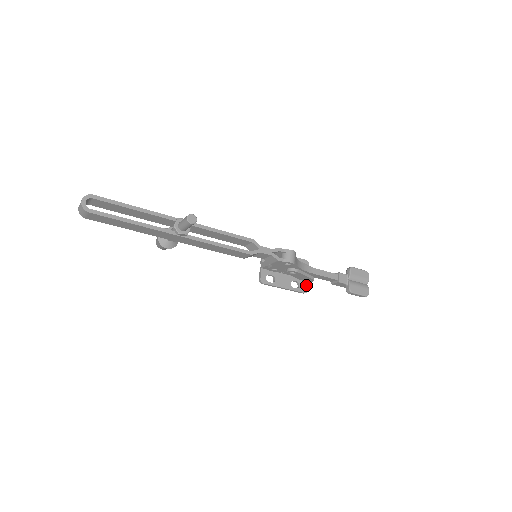
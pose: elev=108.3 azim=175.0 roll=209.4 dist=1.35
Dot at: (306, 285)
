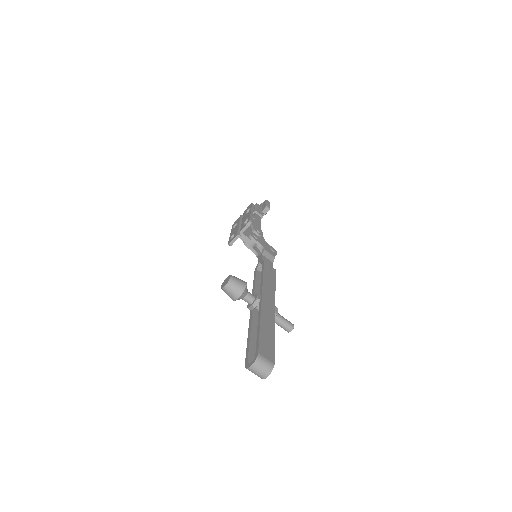
Dot at: occluded
